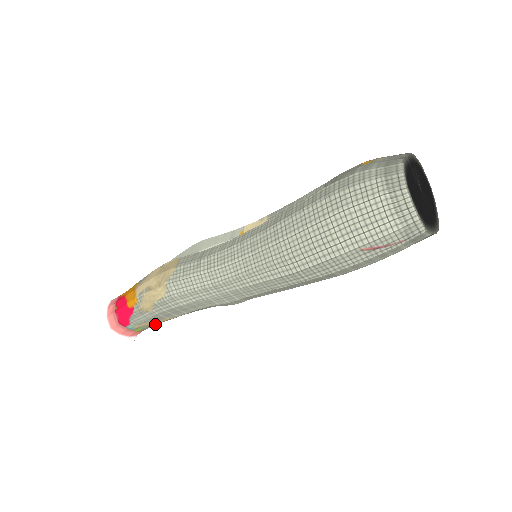
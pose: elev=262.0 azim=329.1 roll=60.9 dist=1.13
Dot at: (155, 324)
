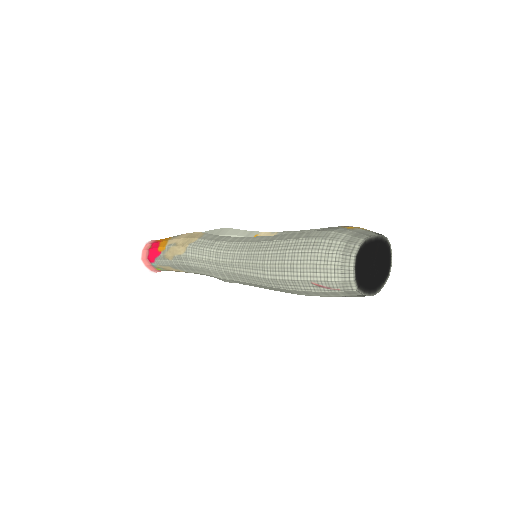
Dot at: (171, 270)
